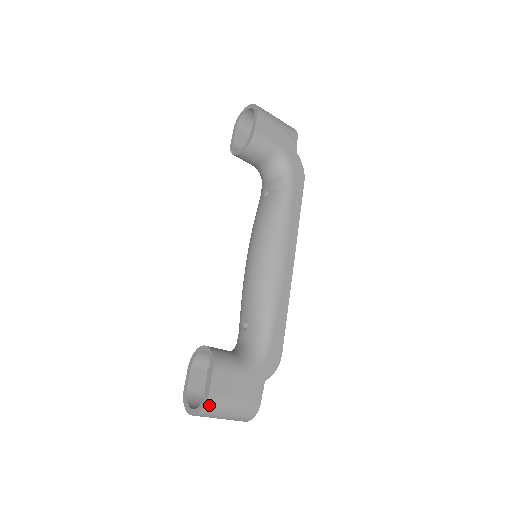
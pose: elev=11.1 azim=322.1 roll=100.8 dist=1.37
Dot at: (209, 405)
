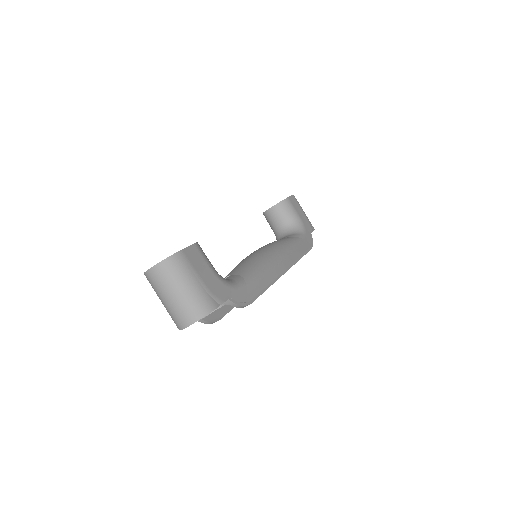
Dot at: (175, 259)
